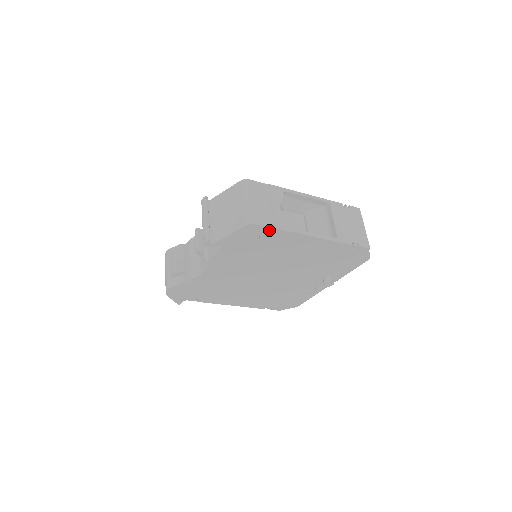
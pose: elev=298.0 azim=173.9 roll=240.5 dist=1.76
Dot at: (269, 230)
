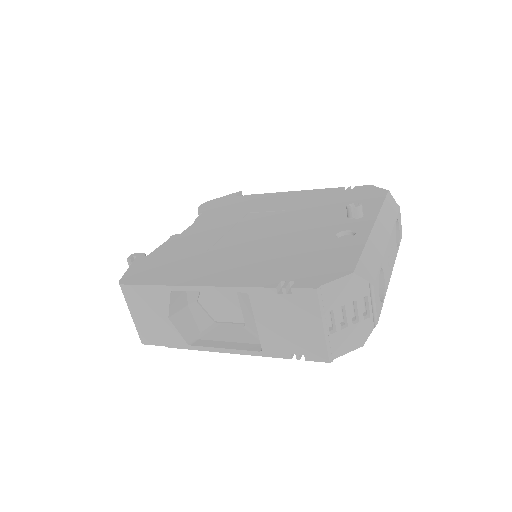
Dot at: occluded
